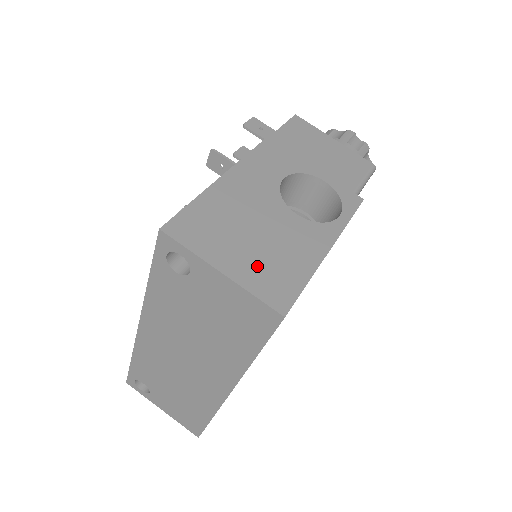
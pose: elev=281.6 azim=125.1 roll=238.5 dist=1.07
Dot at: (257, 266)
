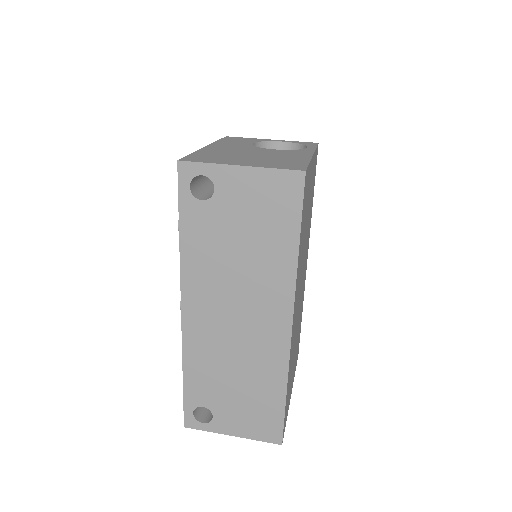
Dot at: (265, 162)
